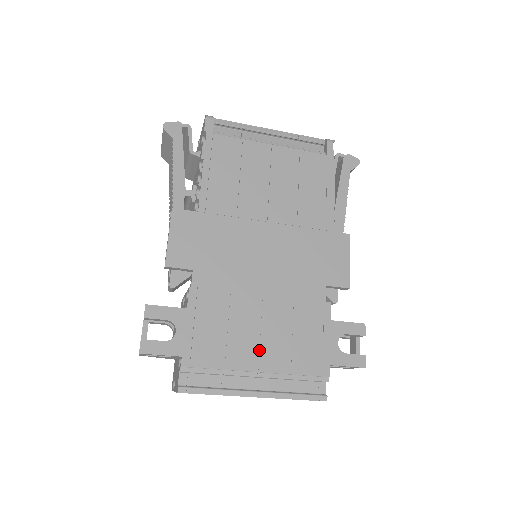
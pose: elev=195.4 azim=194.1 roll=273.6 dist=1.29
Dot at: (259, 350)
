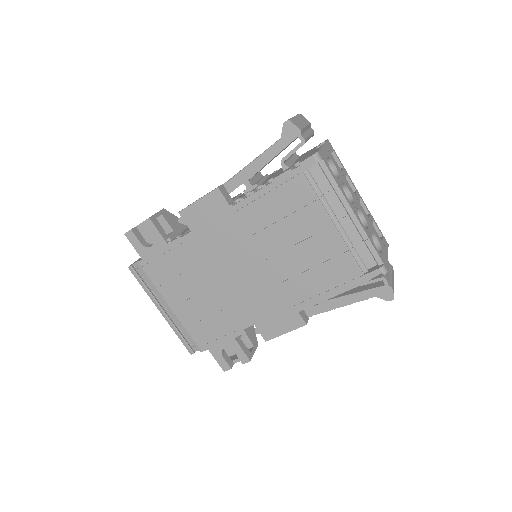
Dot at: (181, 302)
